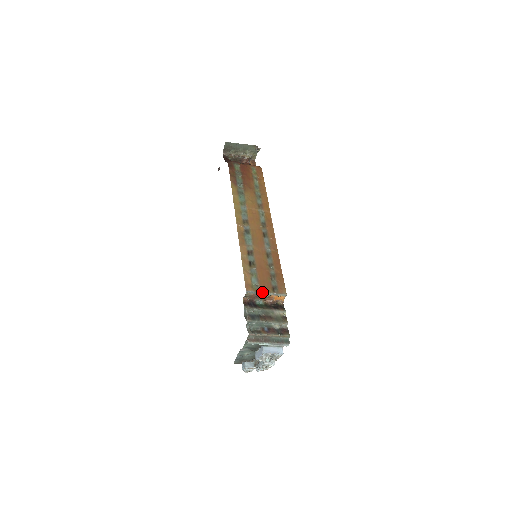
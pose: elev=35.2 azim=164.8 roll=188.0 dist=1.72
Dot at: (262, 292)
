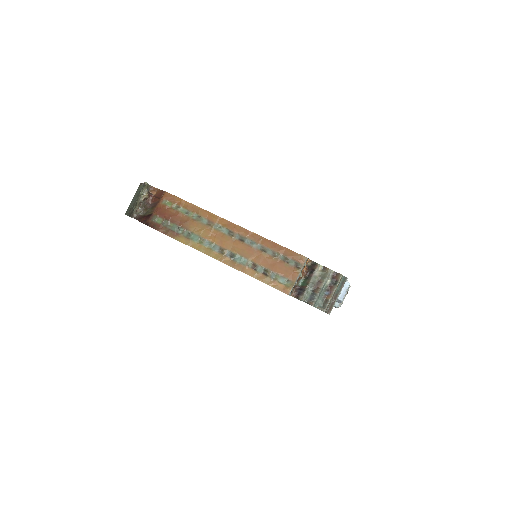
Dot at: (296, 281)
